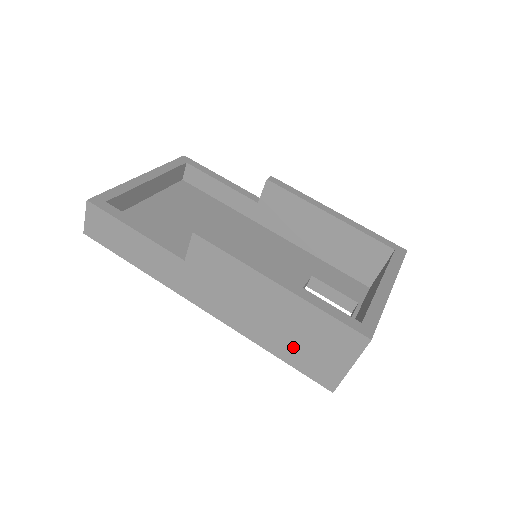
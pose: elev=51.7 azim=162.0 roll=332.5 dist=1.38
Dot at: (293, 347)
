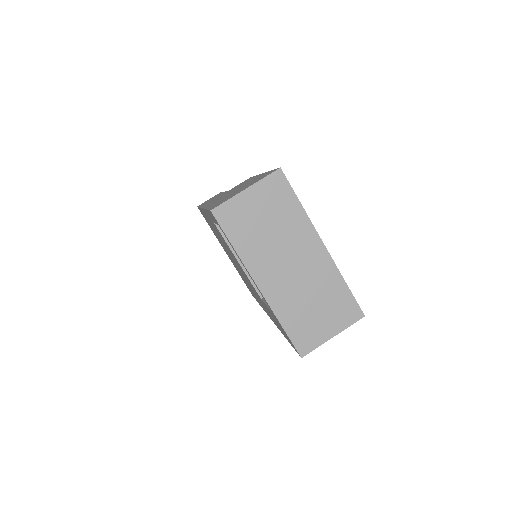
Dot at: occluded
